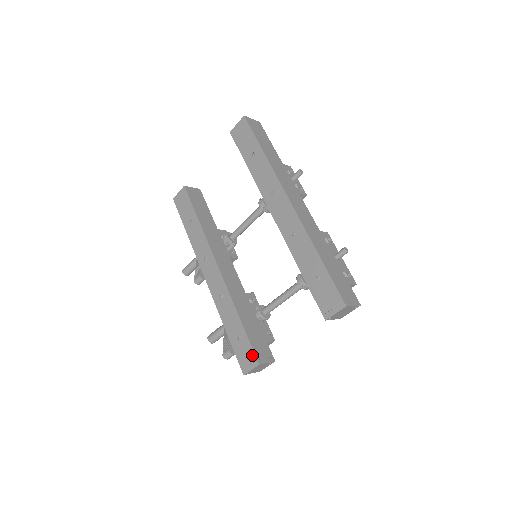
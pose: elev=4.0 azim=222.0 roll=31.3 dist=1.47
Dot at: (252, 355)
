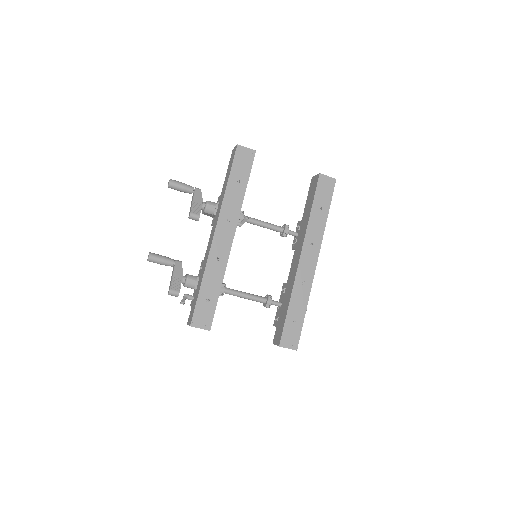
Dot at: (210, 320)
